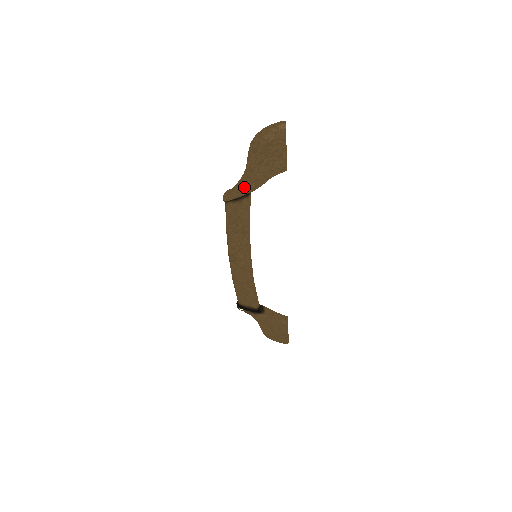
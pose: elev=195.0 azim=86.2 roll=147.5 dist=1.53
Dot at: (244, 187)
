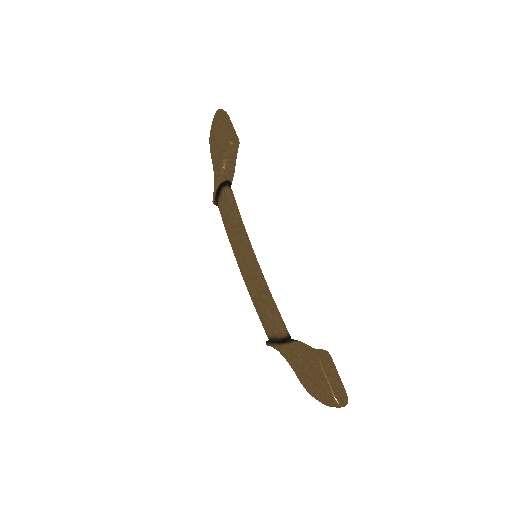
Dot at: (214, 178)
